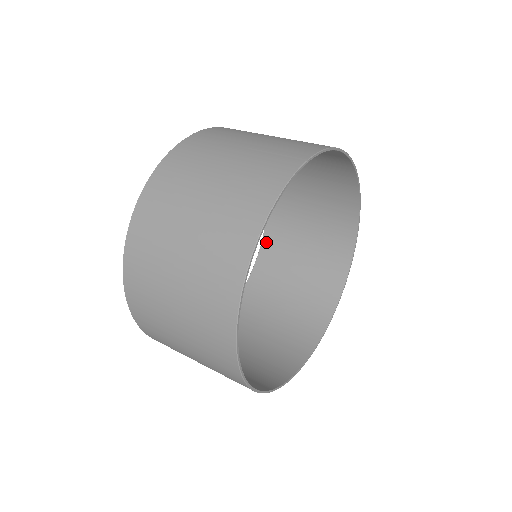
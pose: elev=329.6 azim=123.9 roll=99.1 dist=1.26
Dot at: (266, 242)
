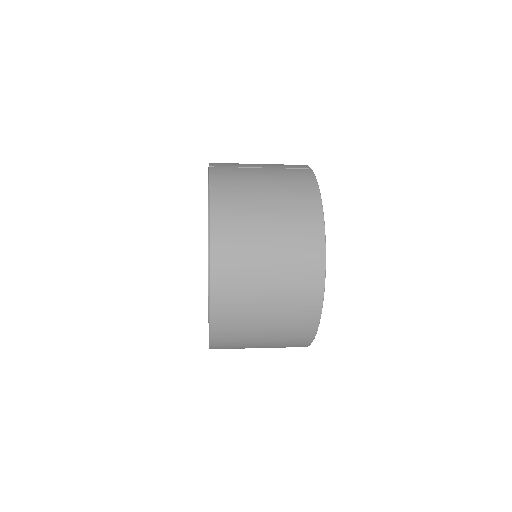
Dot at: occluded
